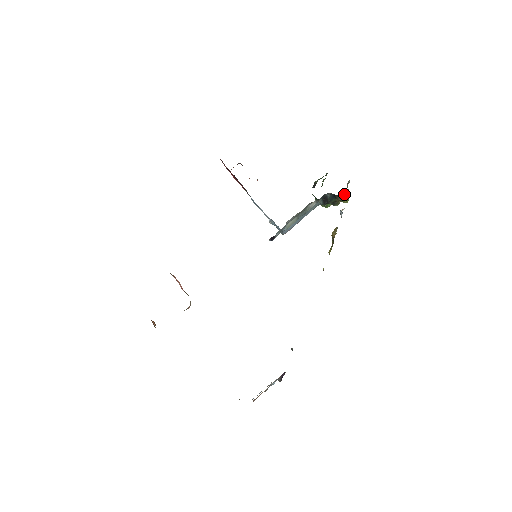
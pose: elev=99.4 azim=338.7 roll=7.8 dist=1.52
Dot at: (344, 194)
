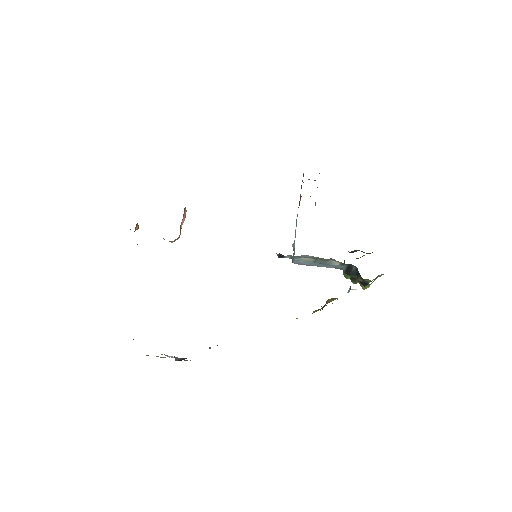
Dot at: (369, 281)
